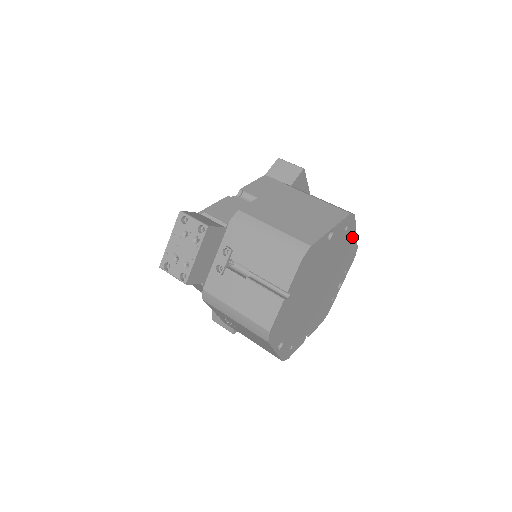
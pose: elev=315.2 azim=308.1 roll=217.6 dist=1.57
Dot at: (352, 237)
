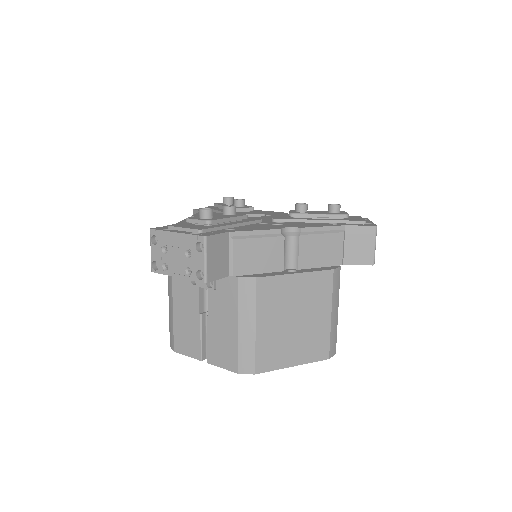
Dot at: occluded
